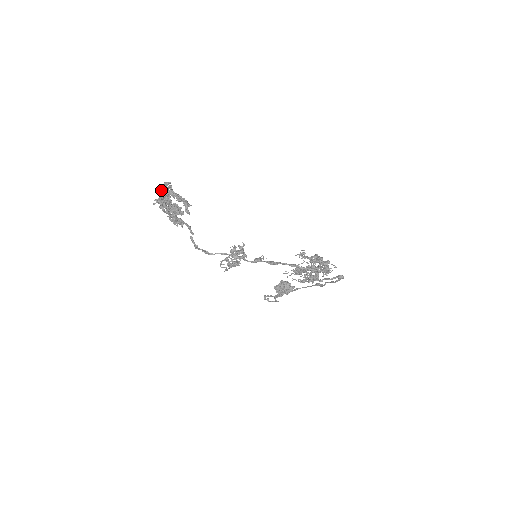
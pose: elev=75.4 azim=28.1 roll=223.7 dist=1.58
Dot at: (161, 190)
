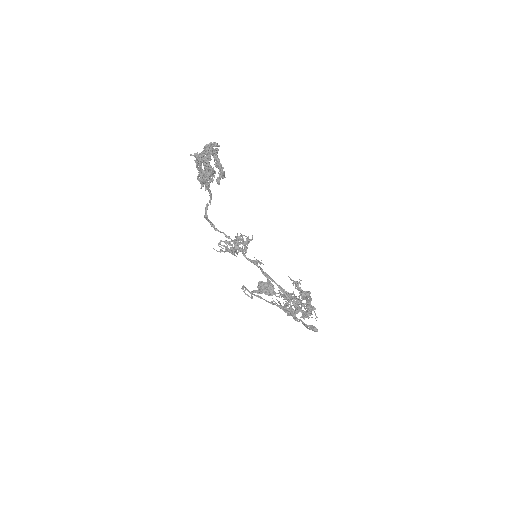
Dot at: (205, 150)
